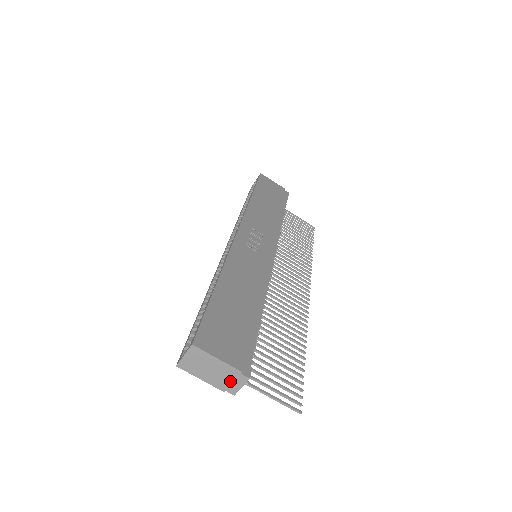
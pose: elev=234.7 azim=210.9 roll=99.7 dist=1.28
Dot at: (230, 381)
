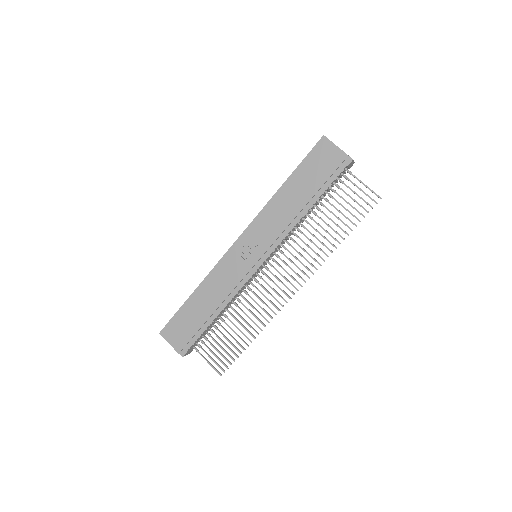
Dot at: occluded
